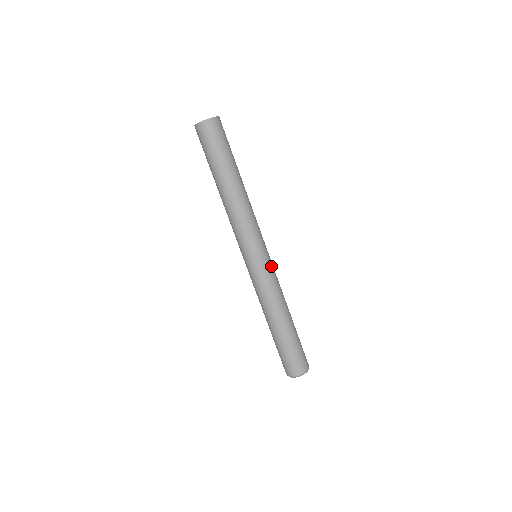
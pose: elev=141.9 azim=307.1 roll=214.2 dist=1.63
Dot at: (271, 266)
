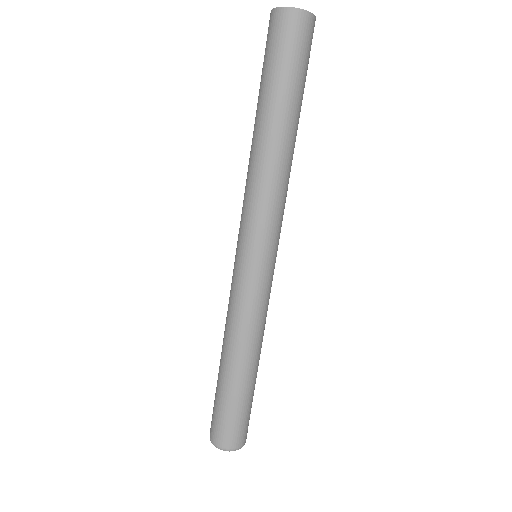
Dot at: occluded
